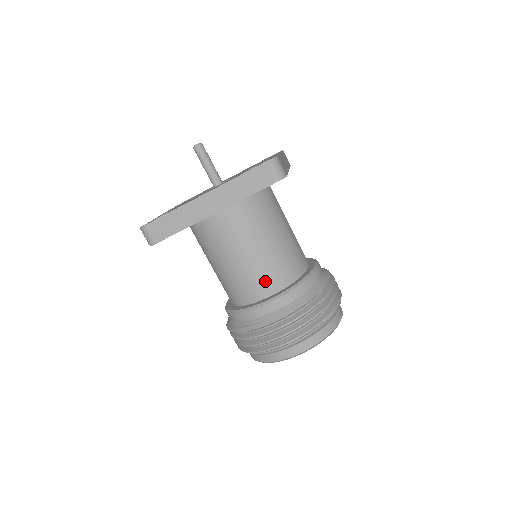
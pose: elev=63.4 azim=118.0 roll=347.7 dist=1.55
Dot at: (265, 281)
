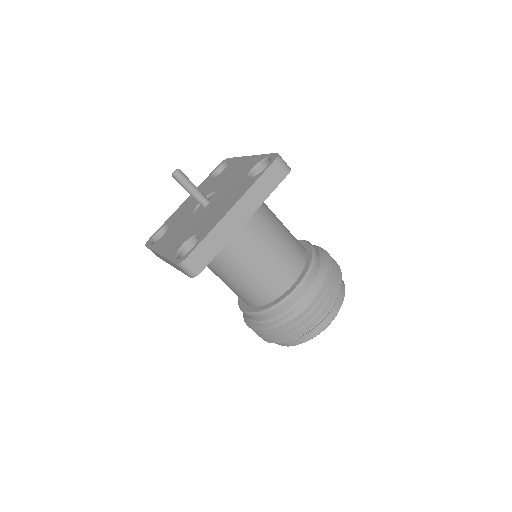
Dot at: (289, 269)
